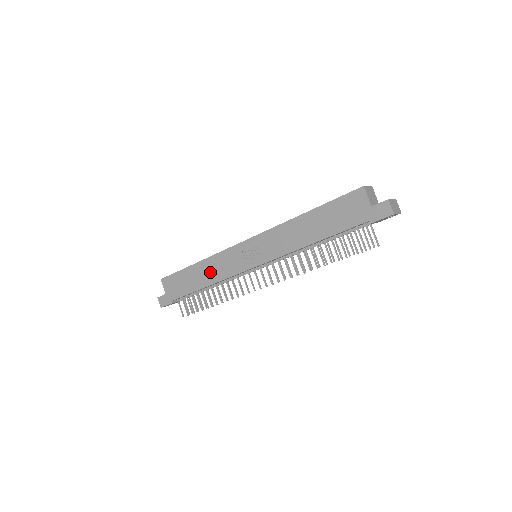
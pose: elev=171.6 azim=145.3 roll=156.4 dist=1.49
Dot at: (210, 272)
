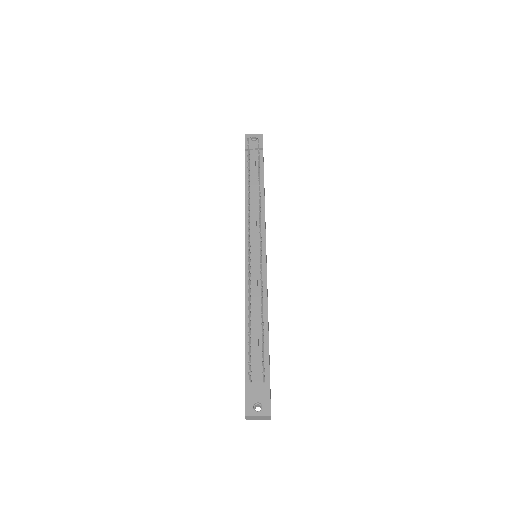
Dot at: occluded
